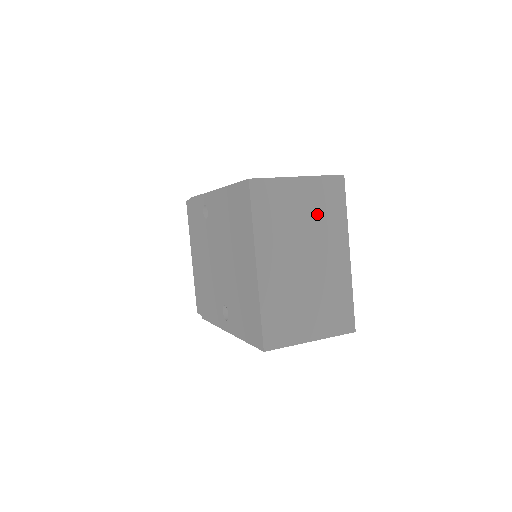
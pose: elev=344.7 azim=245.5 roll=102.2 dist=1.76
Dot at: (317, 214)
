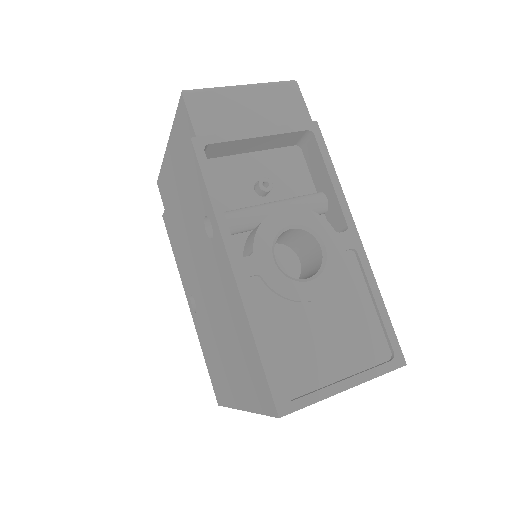
Dot at: occluded
